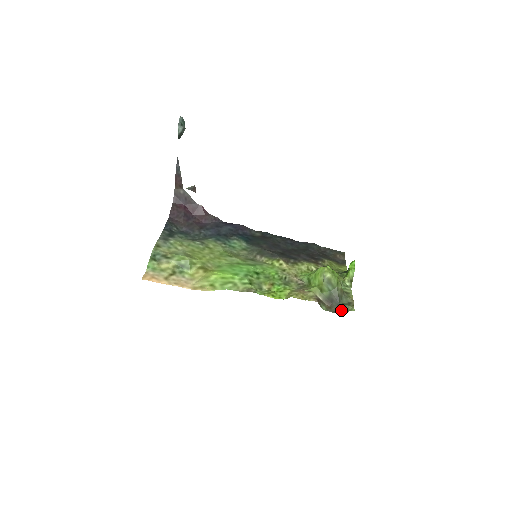
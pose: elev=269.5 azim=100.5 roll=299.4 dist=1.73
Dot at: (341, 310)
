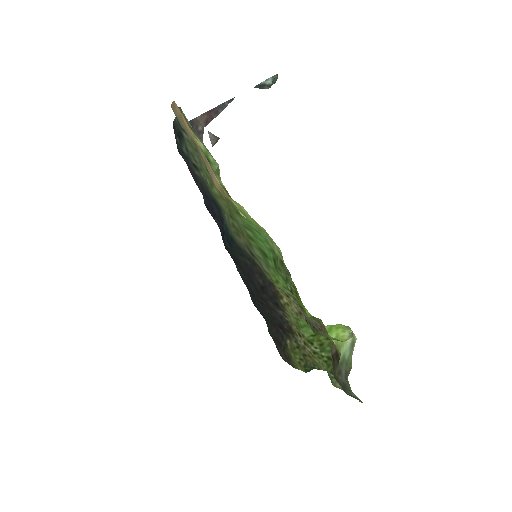
Dot at: (348, 392)
